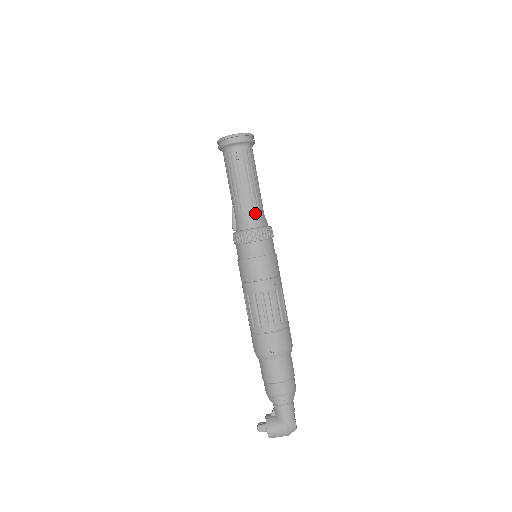
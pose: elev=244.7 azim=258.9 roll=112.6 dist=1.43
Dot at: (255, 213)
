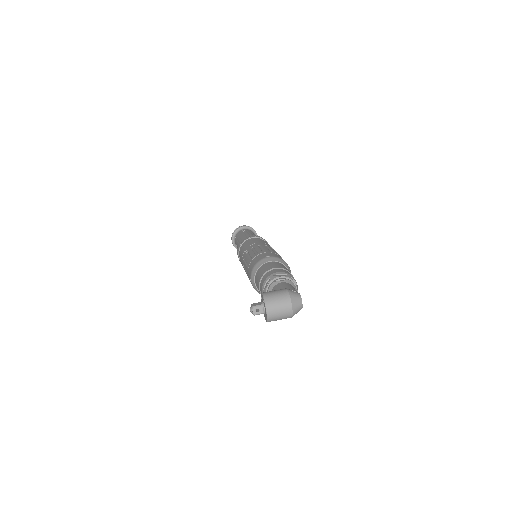
Dot at: occluded
